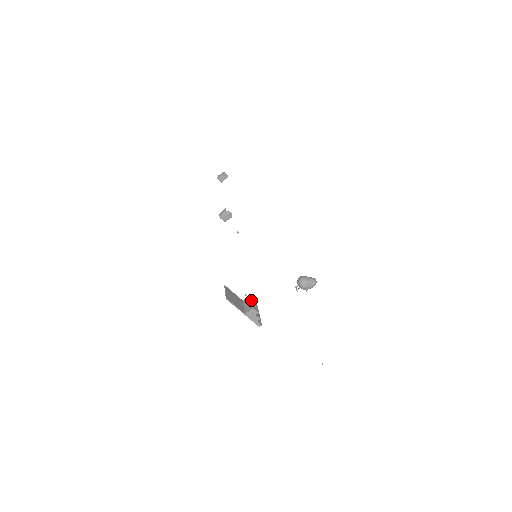
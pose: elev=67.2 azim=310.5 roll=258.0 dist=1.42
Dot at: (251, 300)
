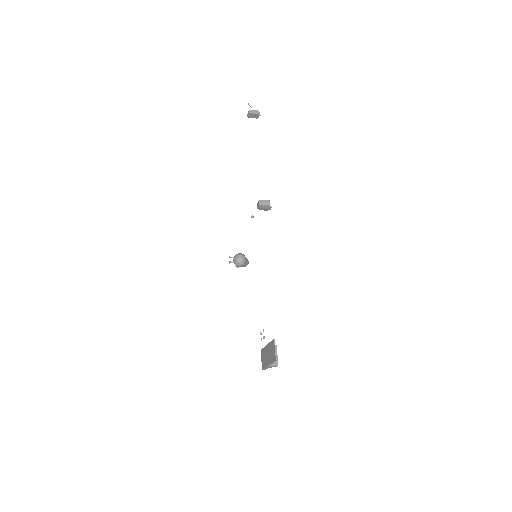
Dot at: occluded
